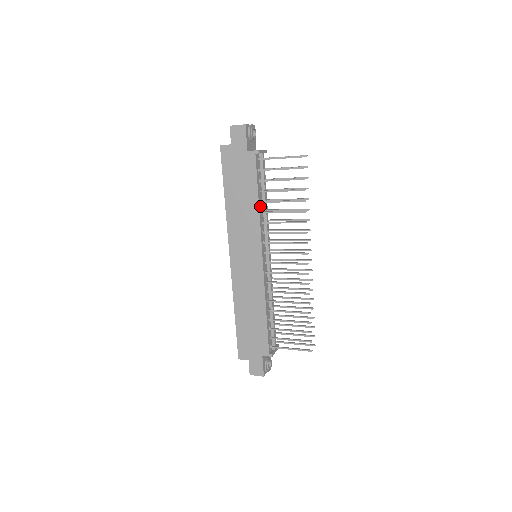
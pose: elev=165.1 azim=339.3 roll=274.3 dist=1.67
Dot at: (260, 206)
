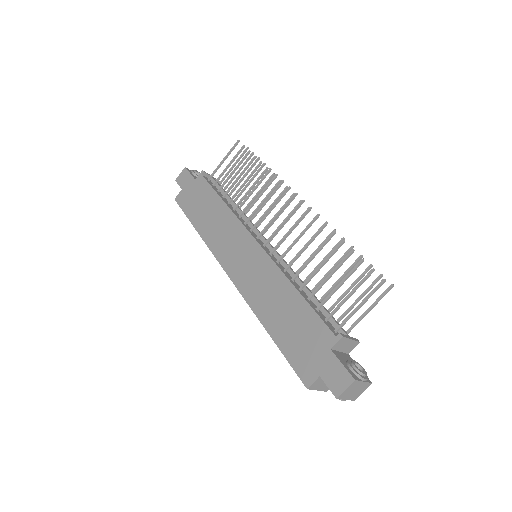
Dot at: (228, 206)
